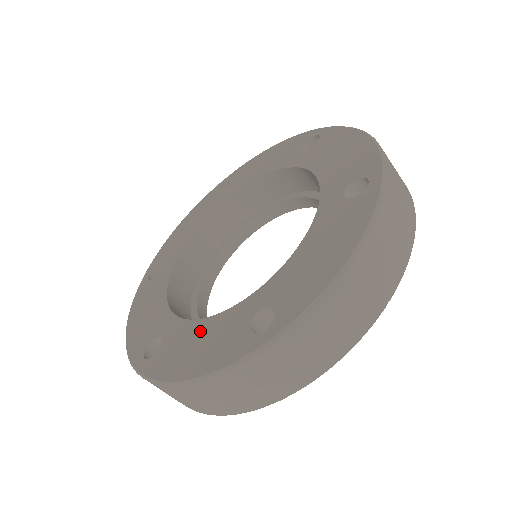
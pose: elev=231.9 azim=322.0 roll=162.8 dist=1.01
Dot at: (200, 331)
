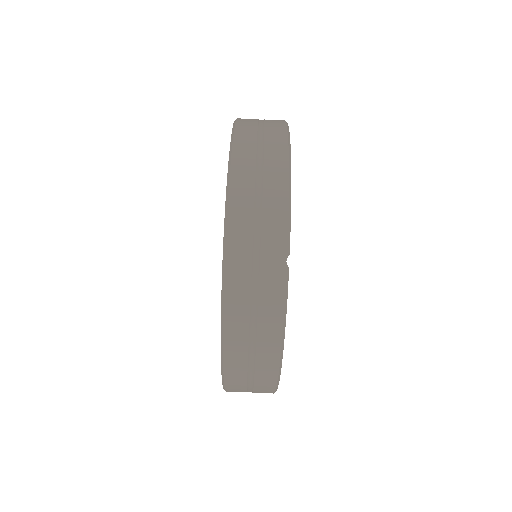
Dot at: occluded
